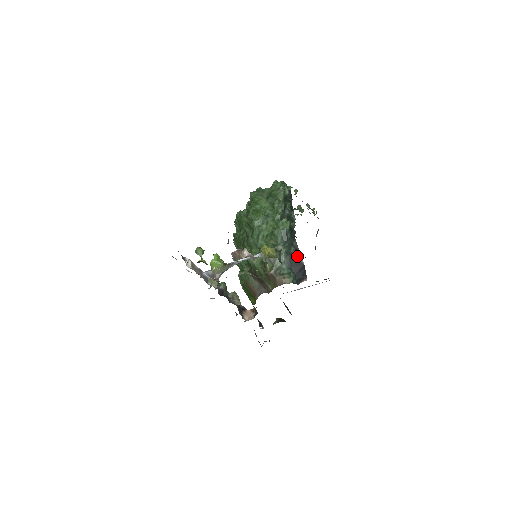
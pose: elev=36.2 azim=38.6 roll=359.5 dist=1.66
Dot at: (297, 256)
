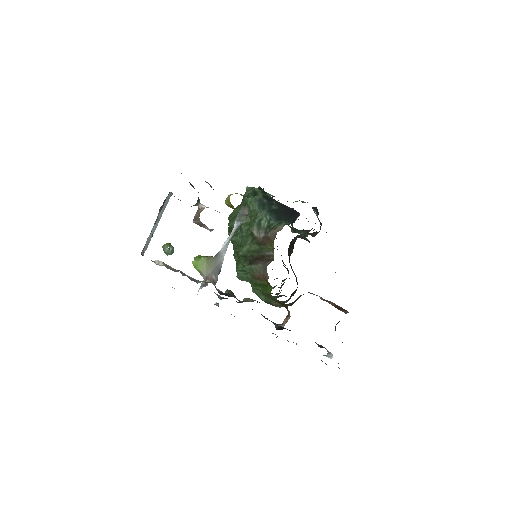
Dot at: (281, 208)
